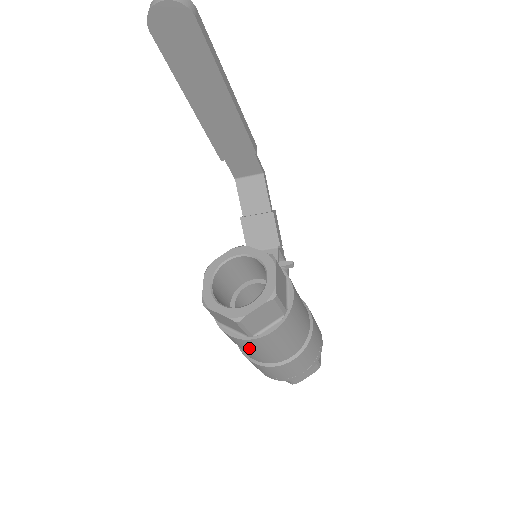
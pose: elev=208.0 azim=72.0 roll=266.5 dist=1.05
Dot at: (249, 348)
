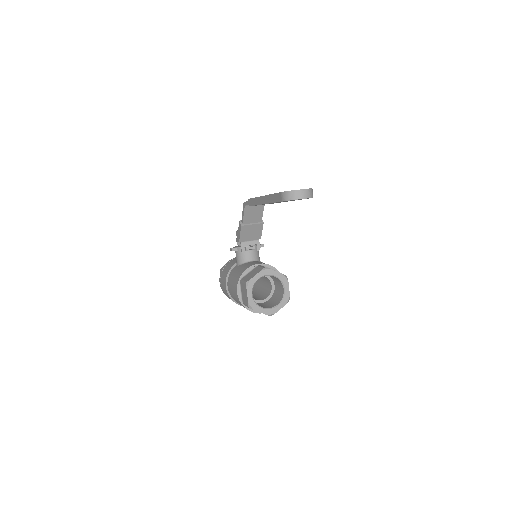
Dot at: occluded
